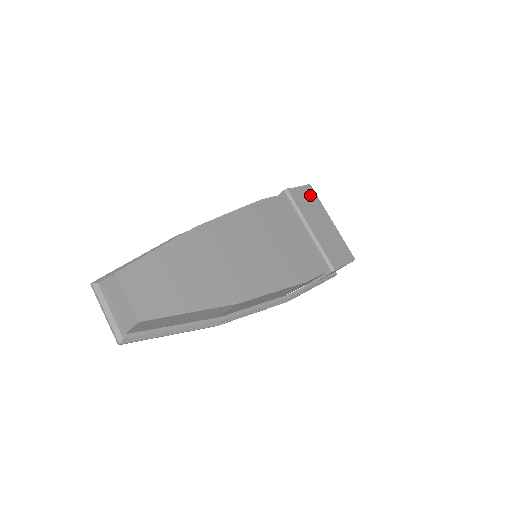
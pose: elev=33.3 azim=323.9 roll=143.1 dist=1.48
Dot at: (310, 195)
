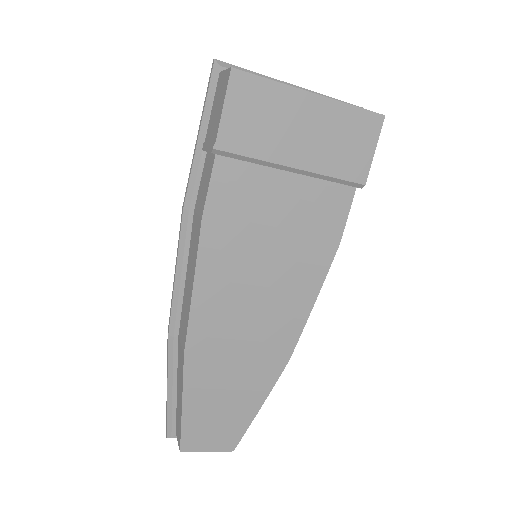
Dot at: (249, 96)
